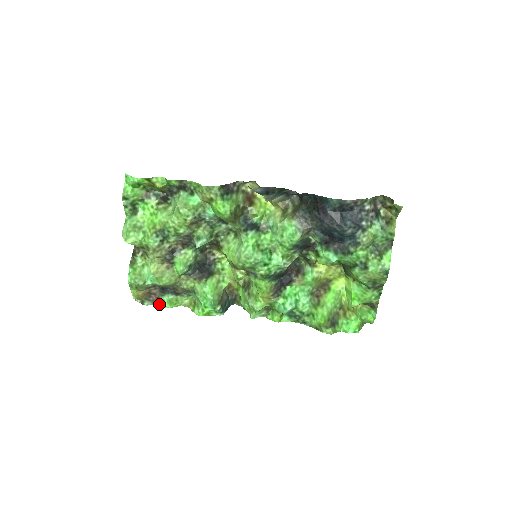
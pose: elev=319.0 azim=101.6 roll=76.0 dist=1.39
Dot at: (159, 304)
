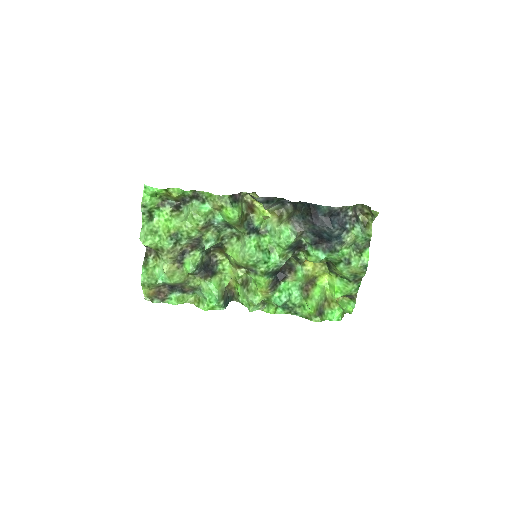
Dot at: (167, 302)
